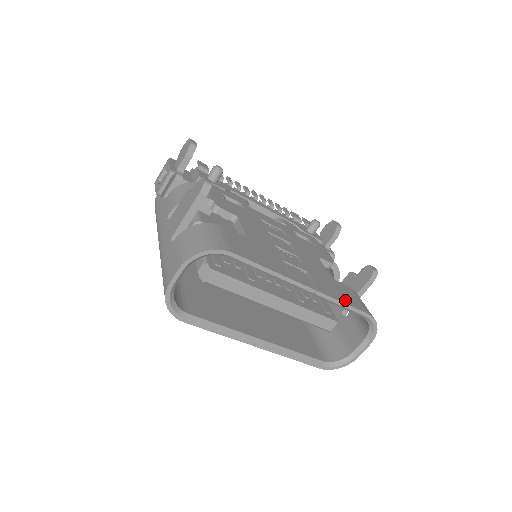
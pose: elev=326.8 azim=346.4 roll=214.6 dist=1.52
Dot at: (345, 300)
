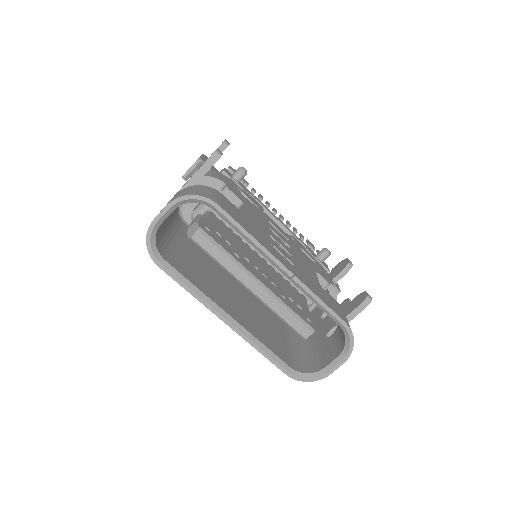
Dot at: (324, 300)
